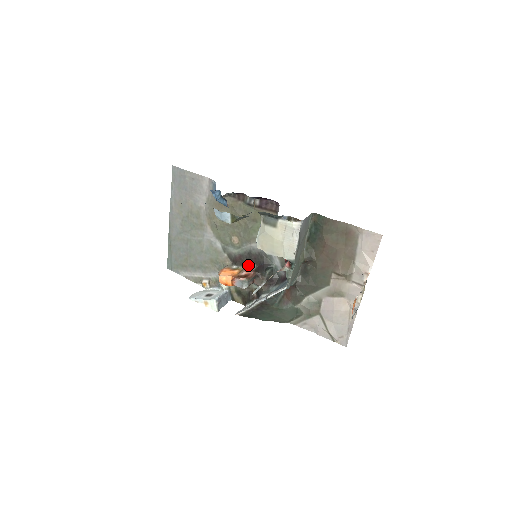
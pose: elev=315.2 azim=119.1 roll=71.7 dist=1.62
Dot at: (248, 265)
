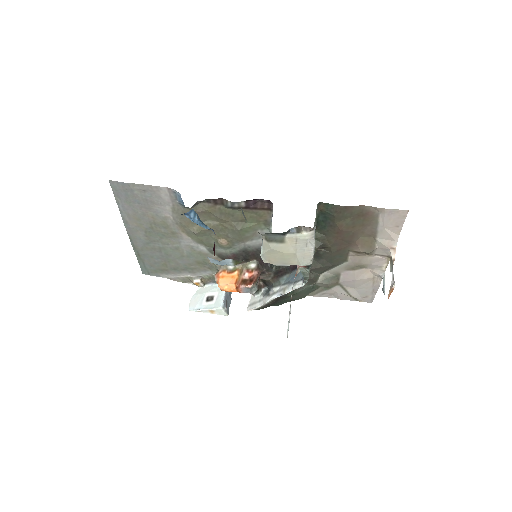
Dot at: (246, 262)
